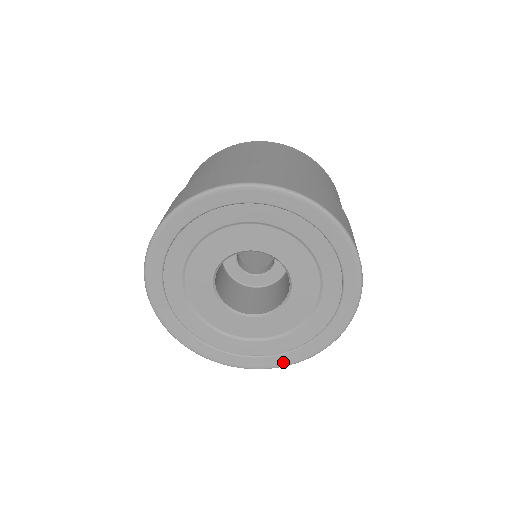
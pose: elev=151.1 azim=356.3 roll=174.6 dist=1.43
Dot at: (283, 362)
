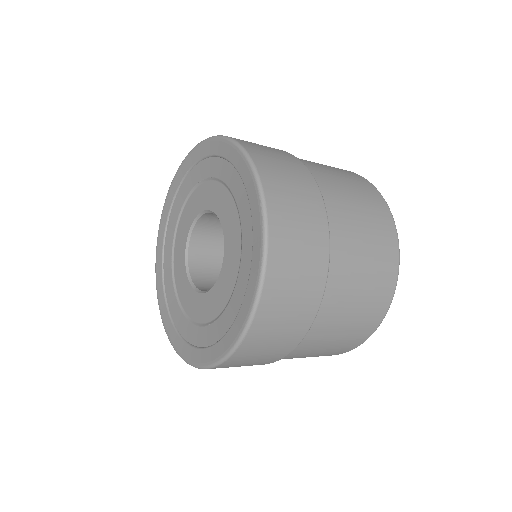
Dot at: (194, 359)
